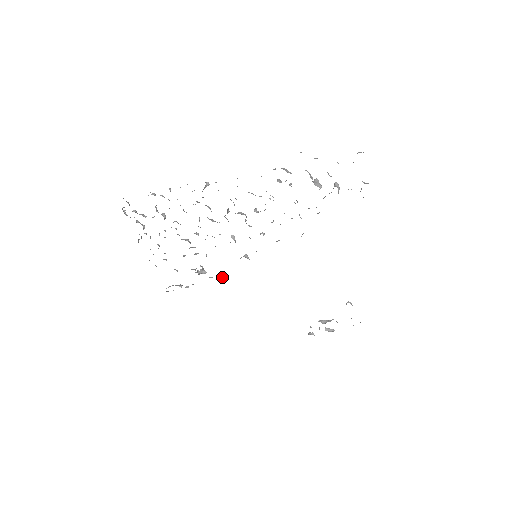
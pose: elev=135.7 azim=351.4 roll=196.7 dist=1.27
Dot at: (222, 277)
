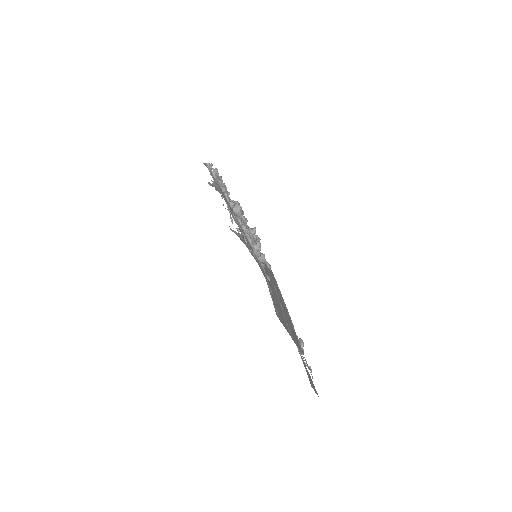
Dot at: occluded
